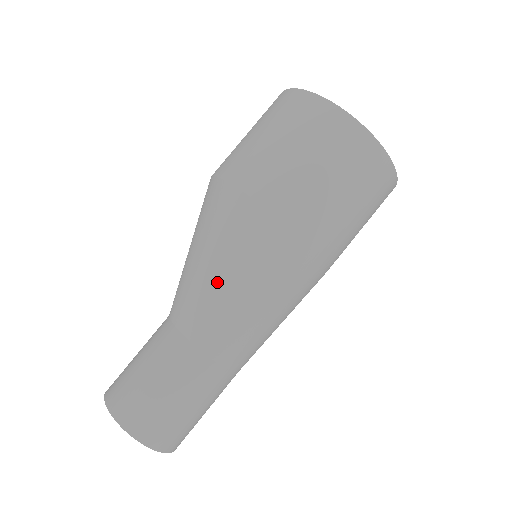
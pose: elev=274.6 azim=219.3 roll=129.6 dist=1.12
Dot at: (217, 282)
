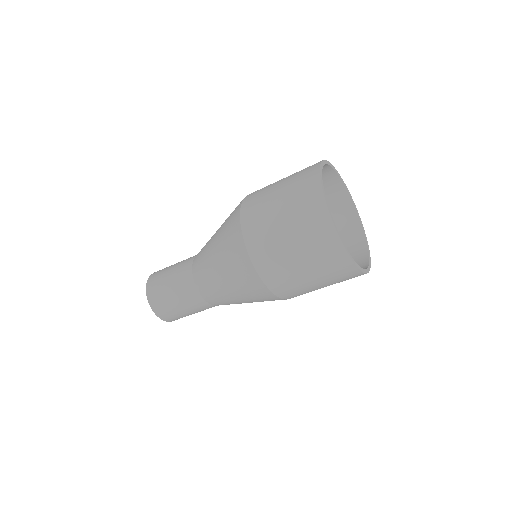
Dot at: occluded
